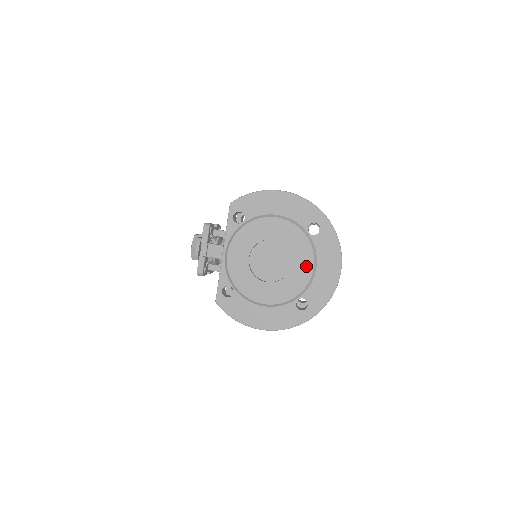
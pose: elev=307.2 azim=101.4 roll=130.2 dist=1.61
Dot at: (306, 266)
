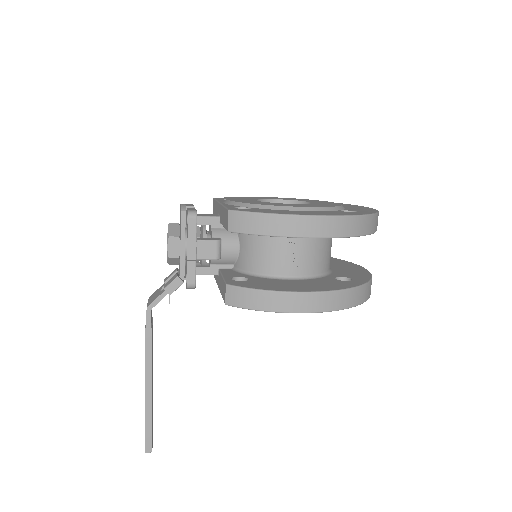
Dot at: occluded
